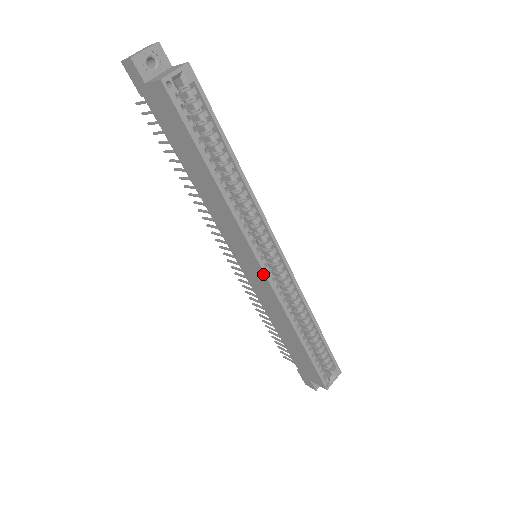
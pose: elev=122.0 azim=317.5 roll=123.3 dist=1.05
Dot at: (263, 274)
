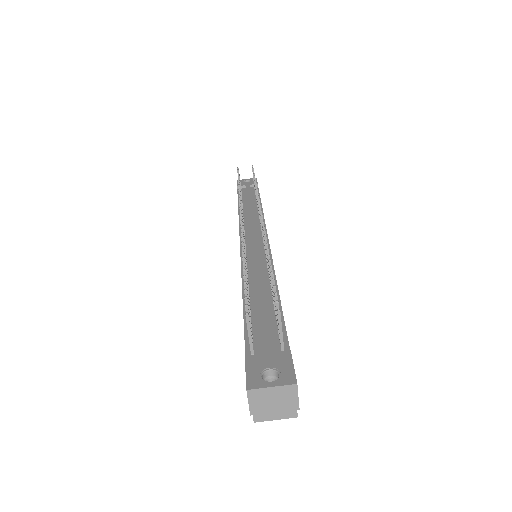
Dot at: occluded
